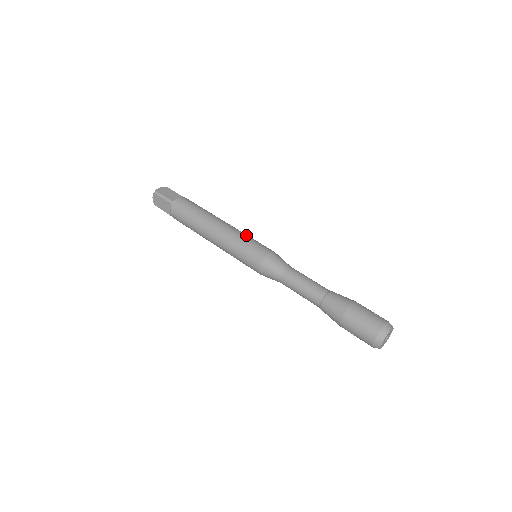
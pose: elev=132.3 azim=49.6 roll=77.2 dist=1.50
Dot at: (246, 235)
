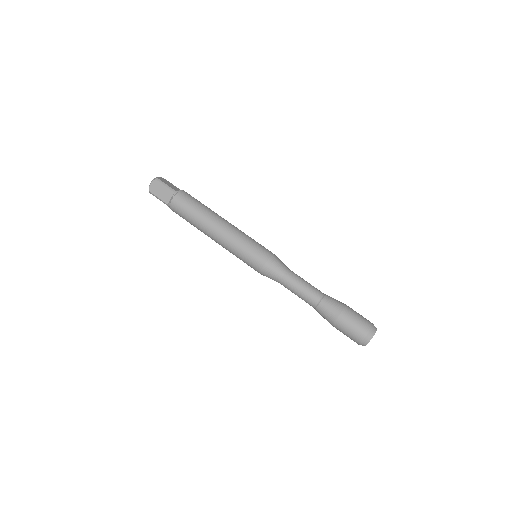
Dot at: occluded
